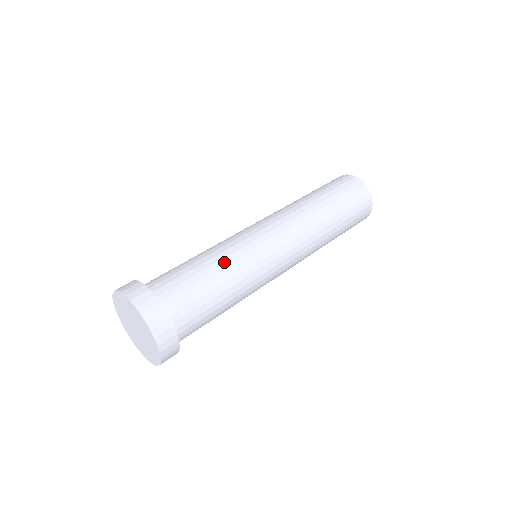
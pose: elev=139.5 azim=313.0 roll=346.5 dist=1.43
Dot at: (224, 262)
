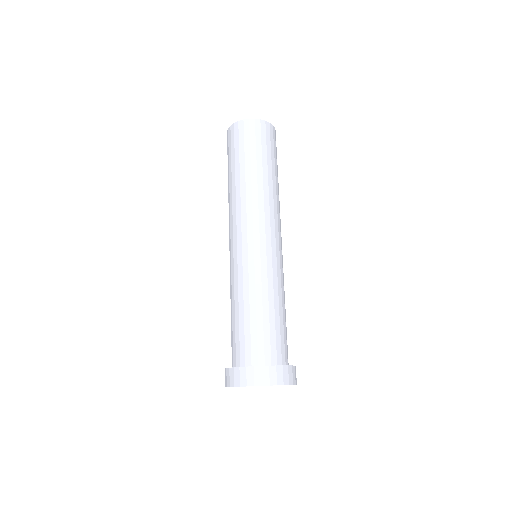
Dot at: (271, 294)
